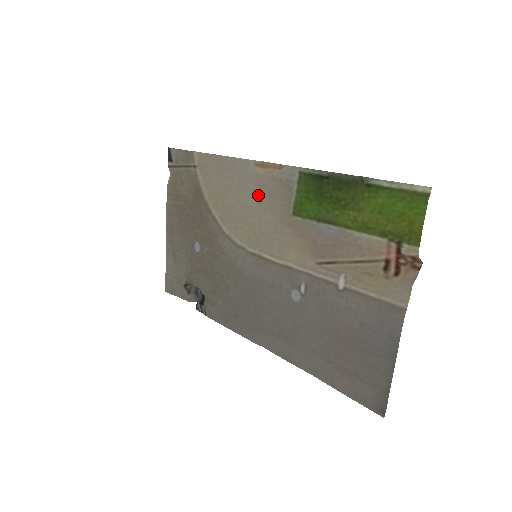
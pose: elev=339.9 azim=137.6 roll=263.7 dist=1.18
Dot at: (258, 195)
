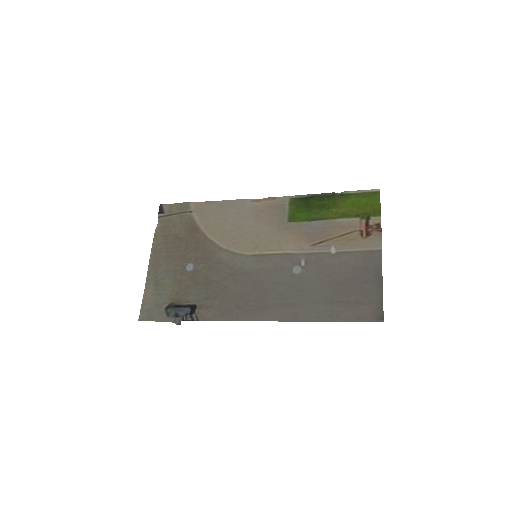
Dot at: (256, 218)
